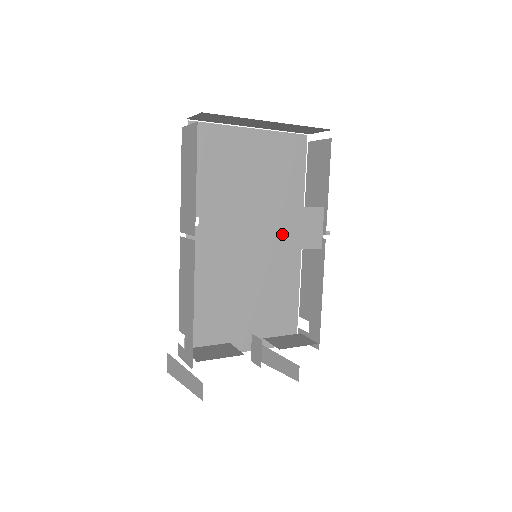
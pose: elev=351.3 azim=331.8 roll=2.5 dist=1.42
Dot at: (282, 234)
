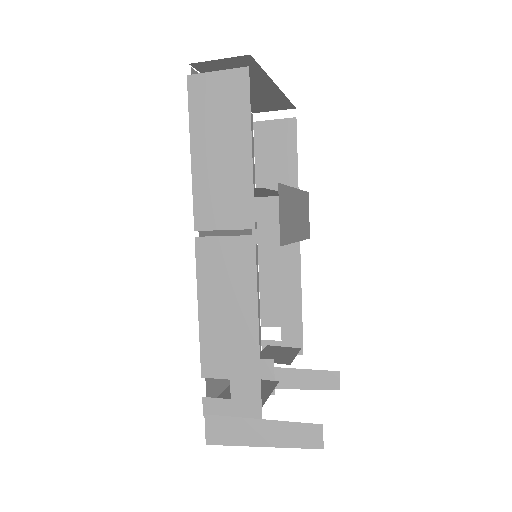
Dot at: (299, 223)
